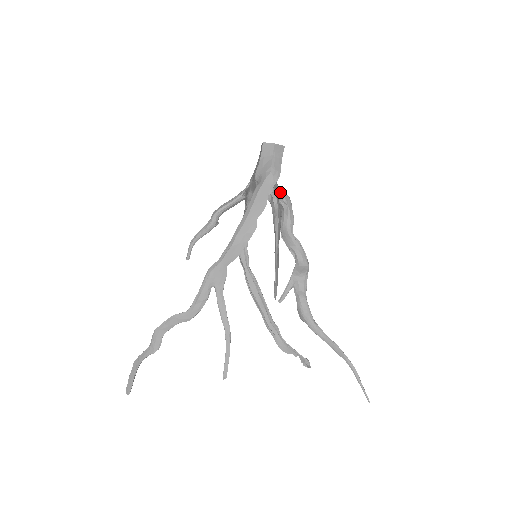
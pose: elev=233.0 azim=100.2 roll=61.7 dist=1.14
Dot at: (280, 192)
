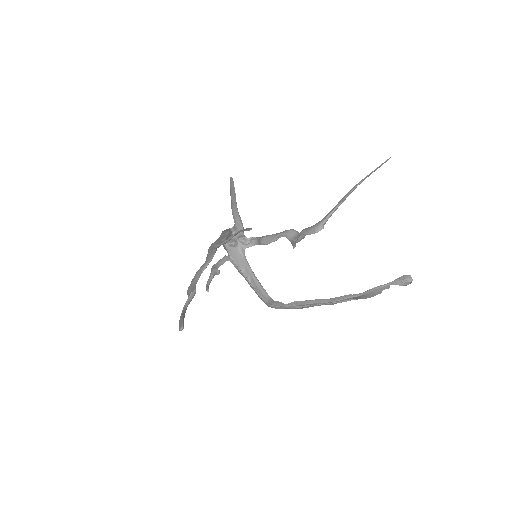
Dot at: (245, 238)
